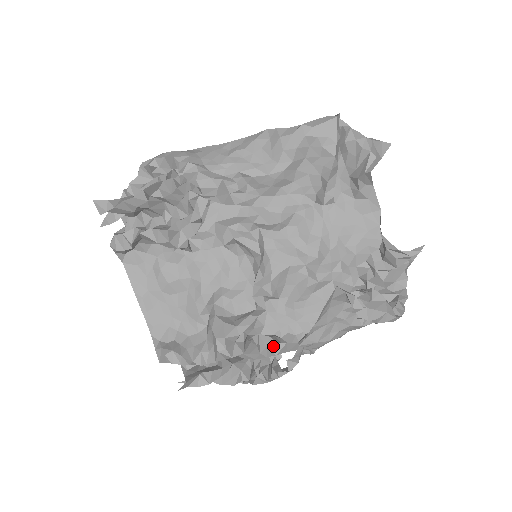
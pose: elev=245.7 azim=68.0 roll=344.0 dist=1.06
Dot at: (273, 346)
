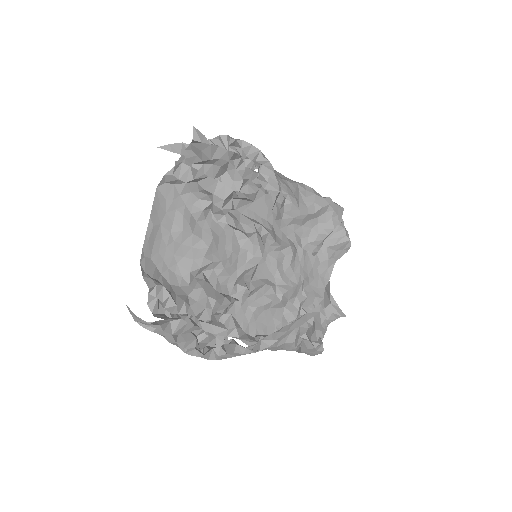
Dot at: (239, 329)
